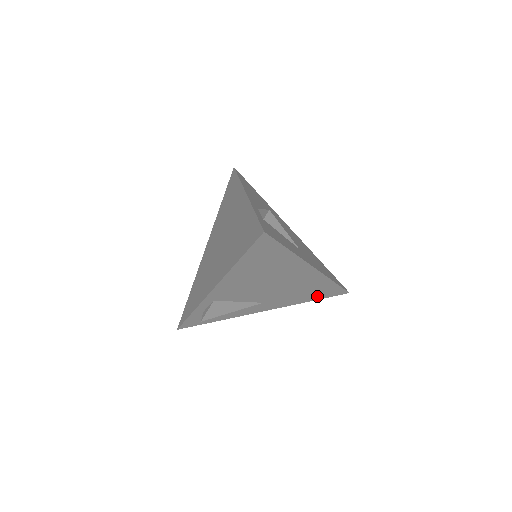
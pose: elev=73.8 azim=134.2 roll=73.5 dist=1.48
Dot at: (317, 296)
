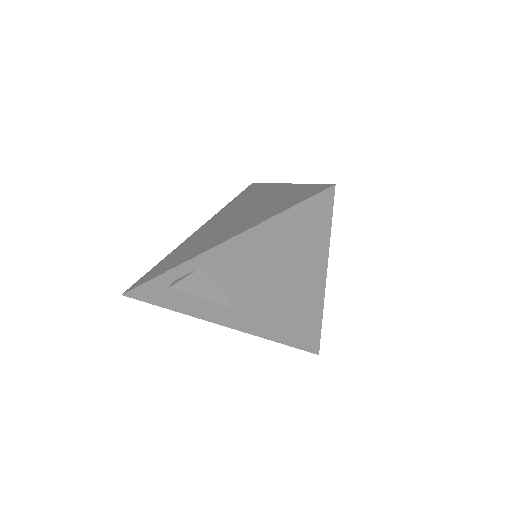
Dot at: (290, 338)
